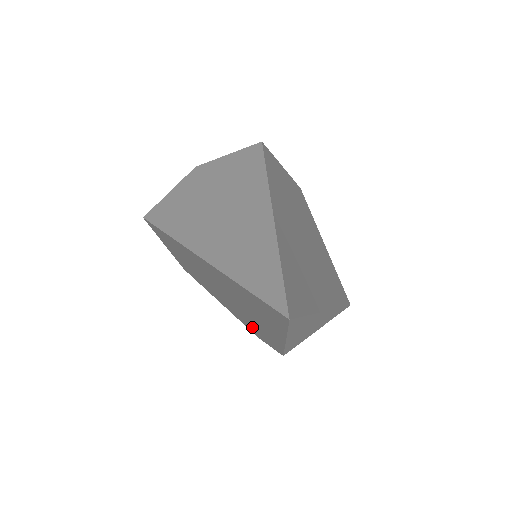
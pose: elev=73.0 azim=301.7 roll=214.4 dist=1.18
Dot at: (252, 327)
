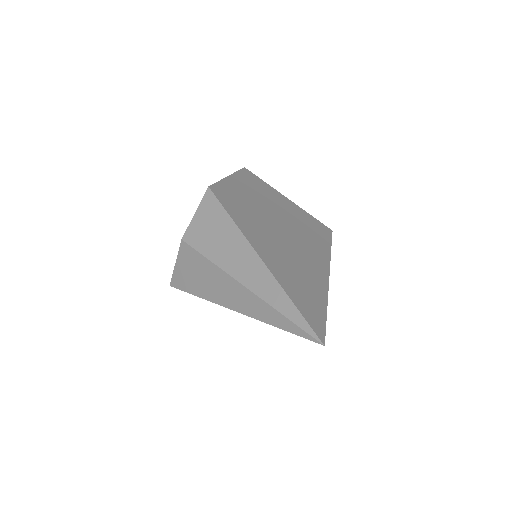
Dot at: occluded
